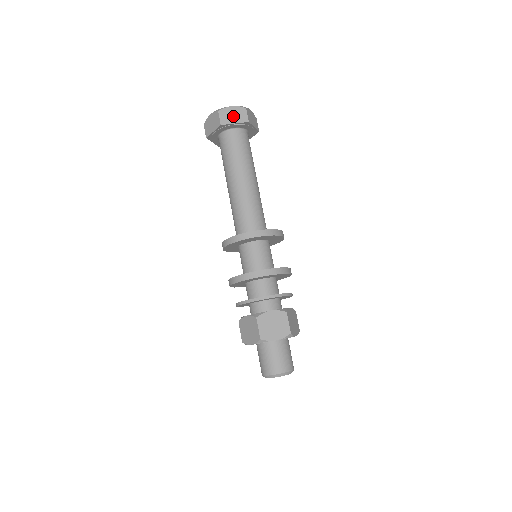
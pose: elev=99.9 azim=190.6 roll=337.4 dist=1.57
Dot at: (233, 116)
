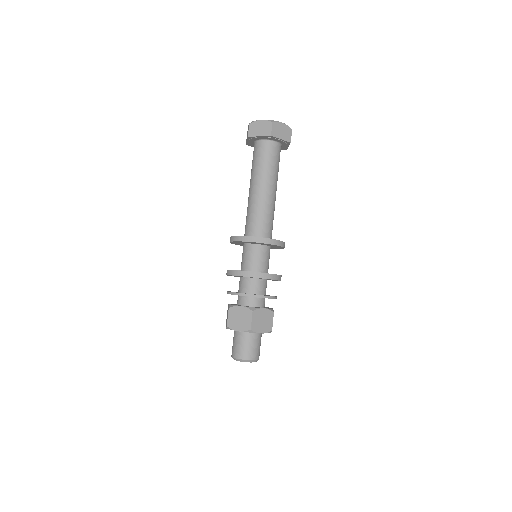
Dot at: (260, 129)
